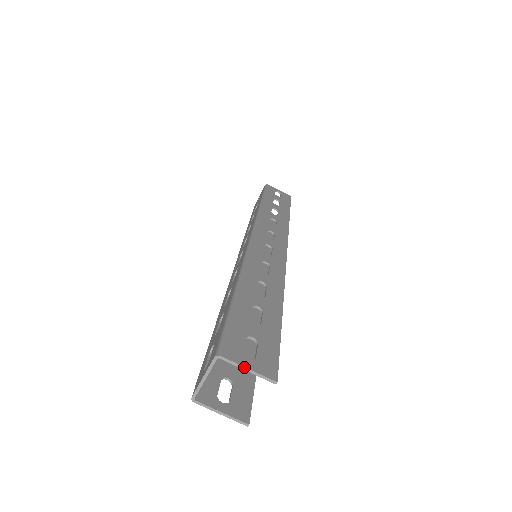
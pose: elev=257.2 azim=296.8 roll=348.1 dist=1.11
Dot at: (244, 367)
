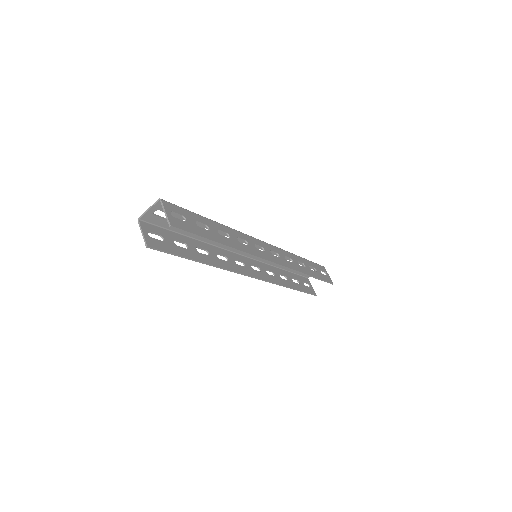
Dot at: (165, 210)
